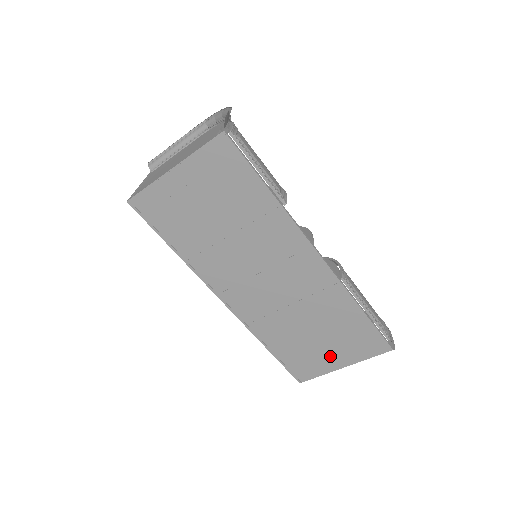
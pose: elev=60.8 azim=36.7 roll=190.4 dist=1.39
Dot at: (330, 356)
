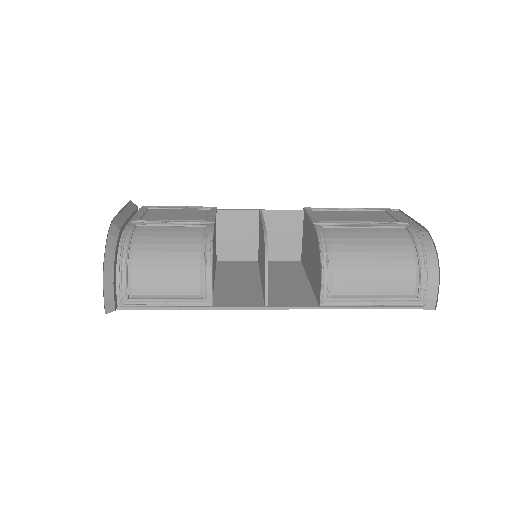
Dot at: occluded
